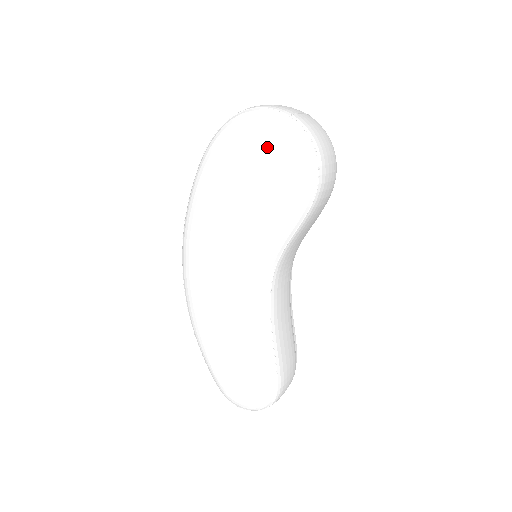
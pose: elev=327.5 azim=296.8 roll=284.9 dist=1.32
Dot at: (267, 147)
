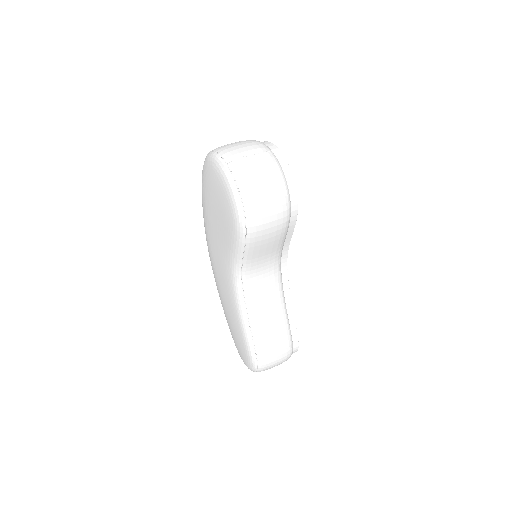
Dot at: (217, 186)
